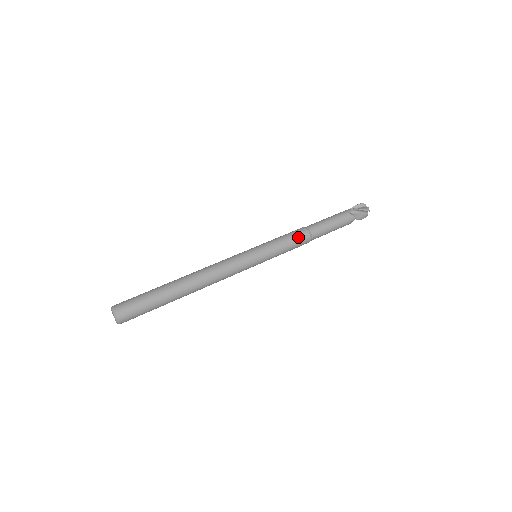
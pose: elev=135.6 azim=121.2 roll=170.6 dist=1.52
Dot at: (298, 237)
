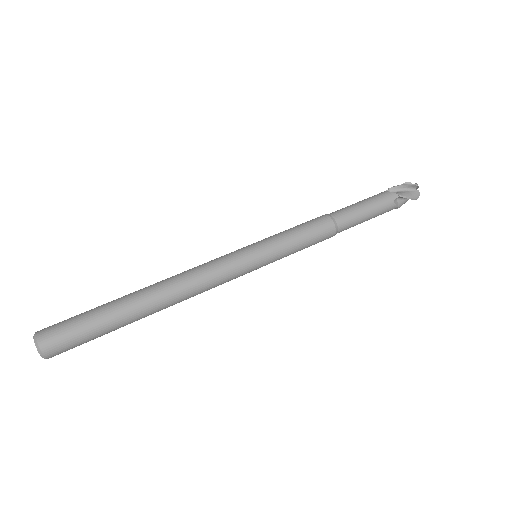
Dot at: (313, 223)
